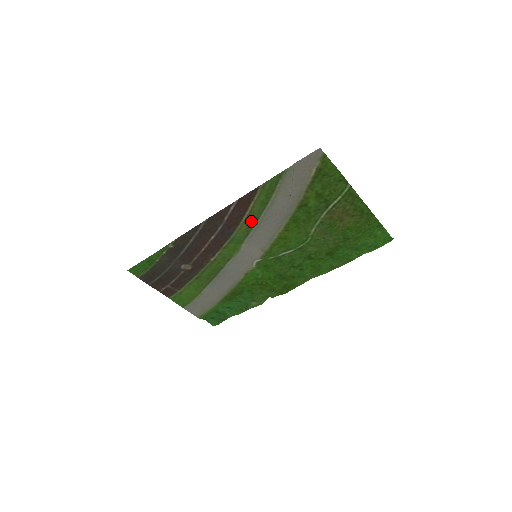
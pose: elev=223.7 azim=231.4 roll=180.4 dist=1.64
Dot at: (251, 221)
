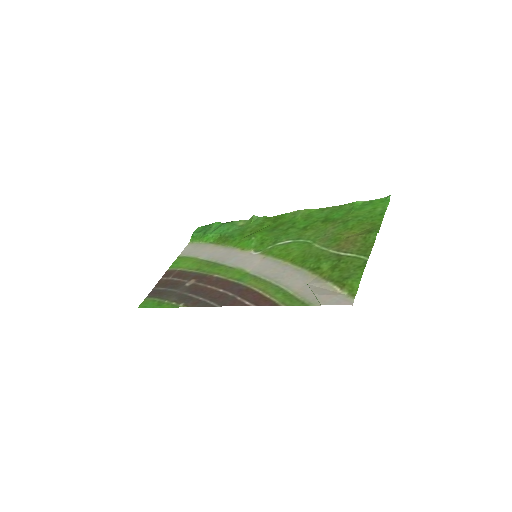
Dot at: (261, 284)
